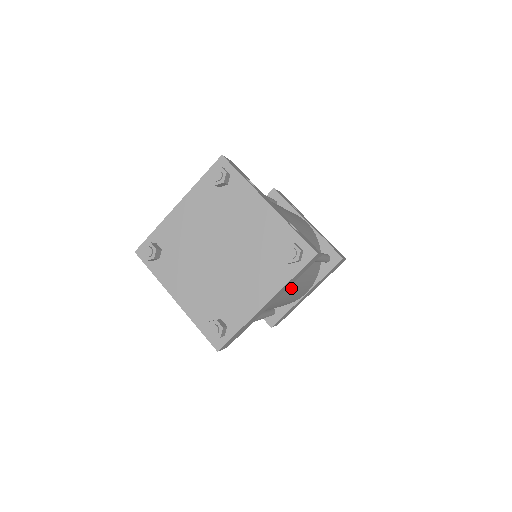
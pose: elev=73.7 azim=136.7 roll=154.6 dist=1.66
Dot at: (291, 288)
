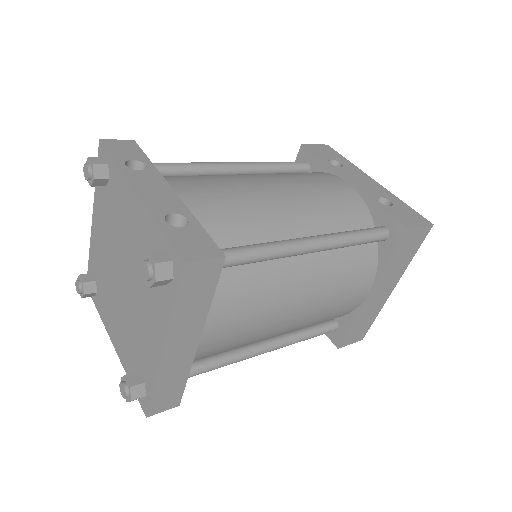
Dot at: (255, 308)
